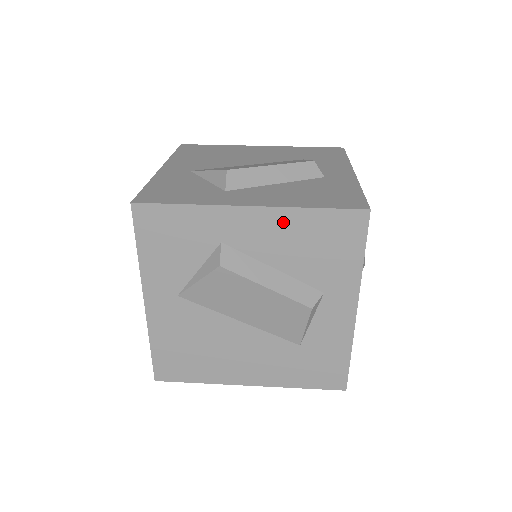
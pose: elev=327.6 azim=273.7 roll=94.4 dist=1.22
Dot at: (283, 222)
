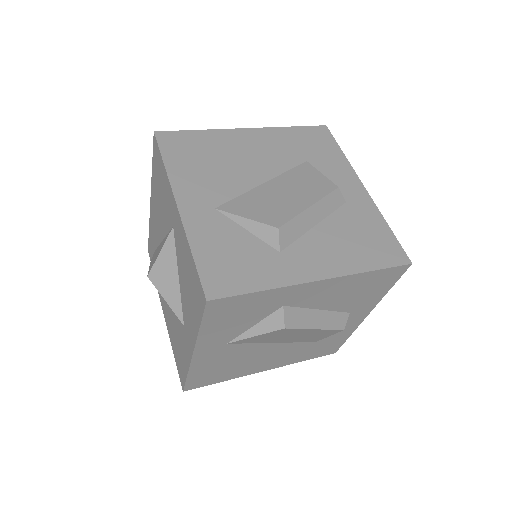
Dot at: (342, 284)
